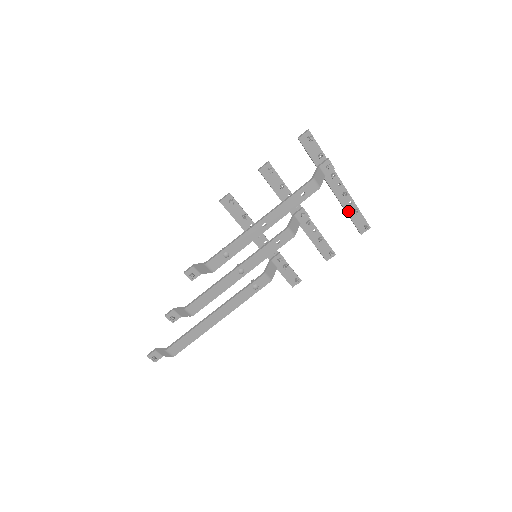
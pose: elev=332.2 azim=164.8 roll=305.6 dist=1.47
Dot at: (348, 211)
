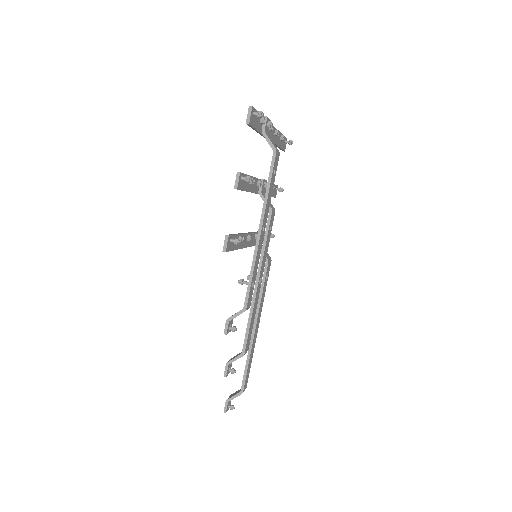
Dot at: (278, 144)
